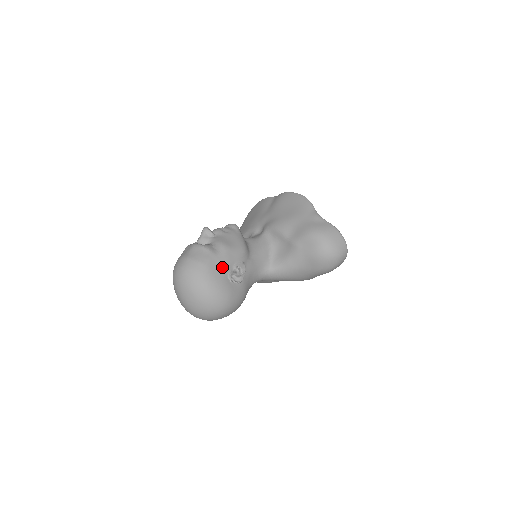
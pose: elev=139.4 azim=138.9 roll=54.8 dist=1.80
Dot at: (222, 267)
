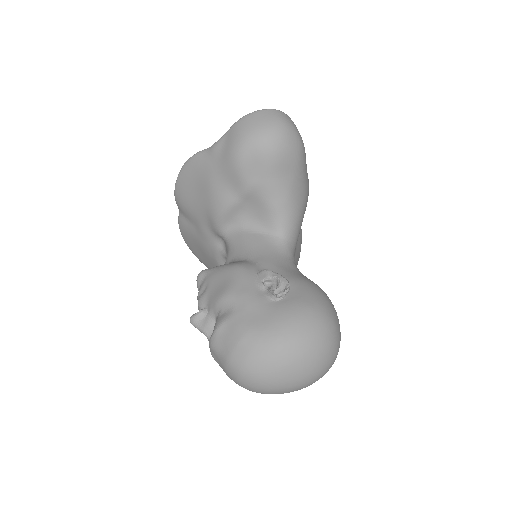
Dot at: (256, 307)
